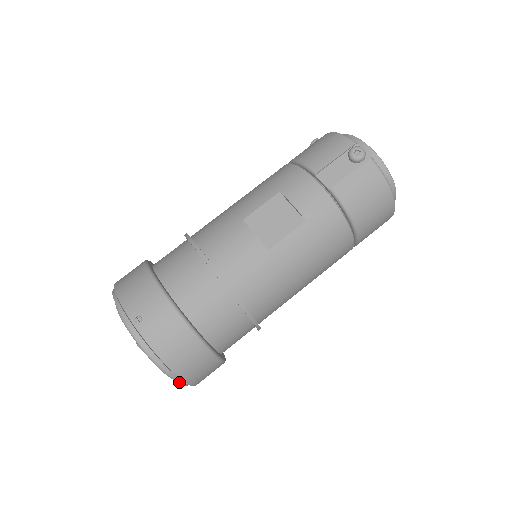
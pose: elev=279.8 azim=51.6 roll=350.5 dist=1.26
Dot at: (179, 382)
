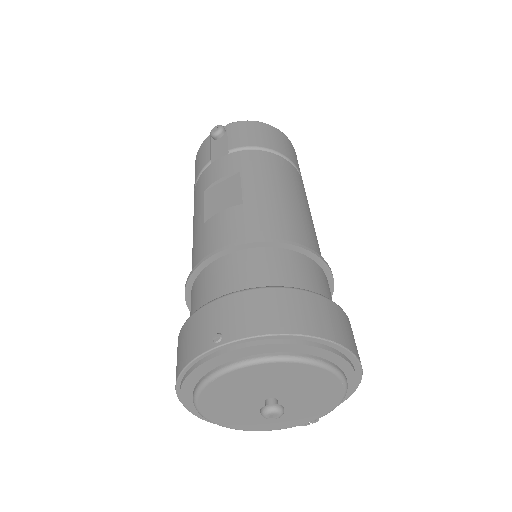
Dot at: (334, 353)
